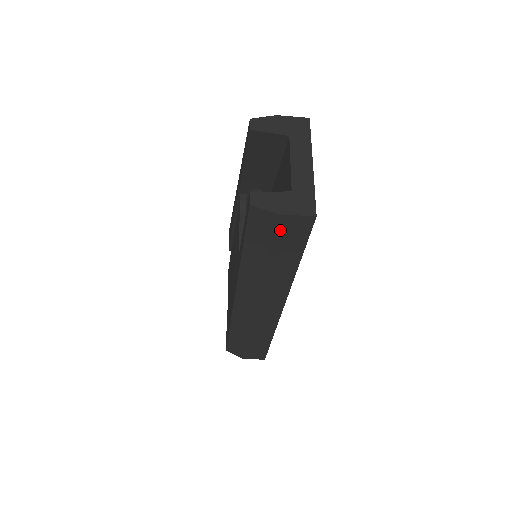
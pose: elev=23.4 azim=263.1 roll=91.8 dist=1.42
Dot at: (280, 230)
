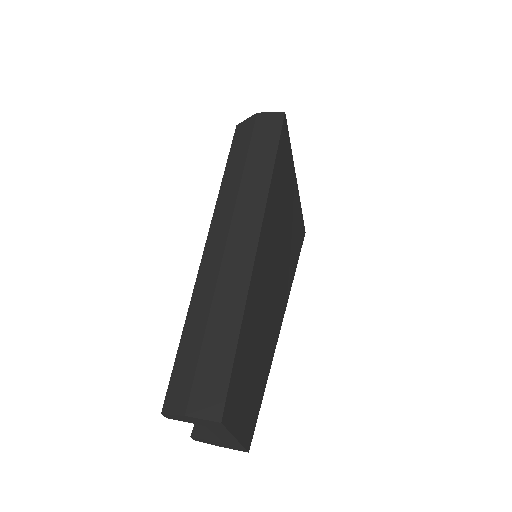
Dot at: occluded
